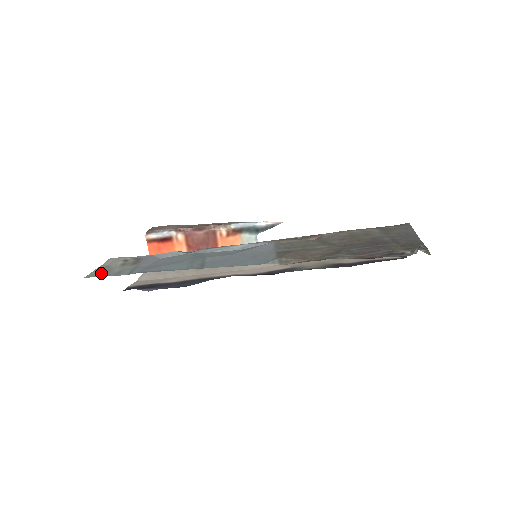
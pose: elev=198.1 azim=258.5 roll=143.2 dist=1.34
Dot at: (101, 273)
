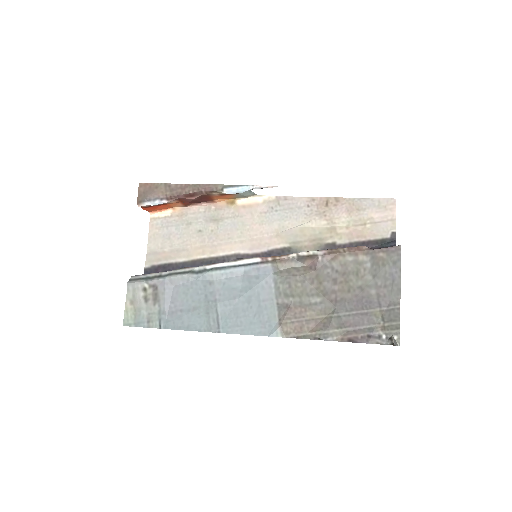
Dot at: (133, 318)
